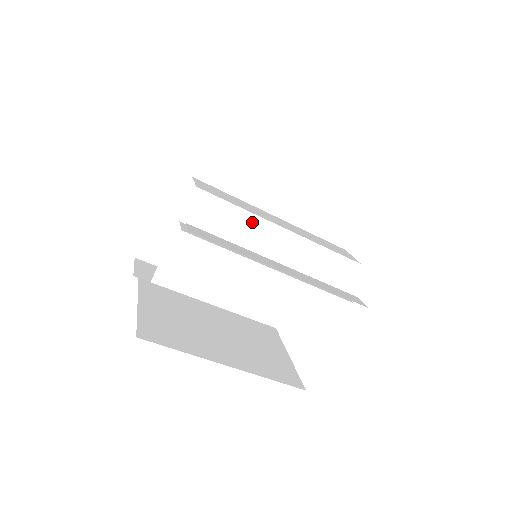
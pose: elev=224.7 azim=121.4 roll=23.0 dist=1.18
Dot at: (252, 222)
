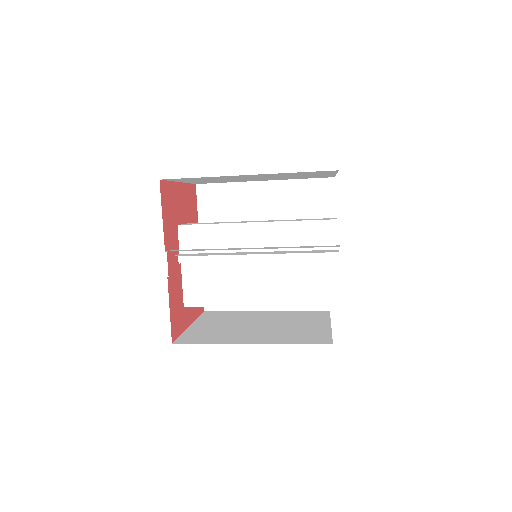
Dot at: (228, 230)
